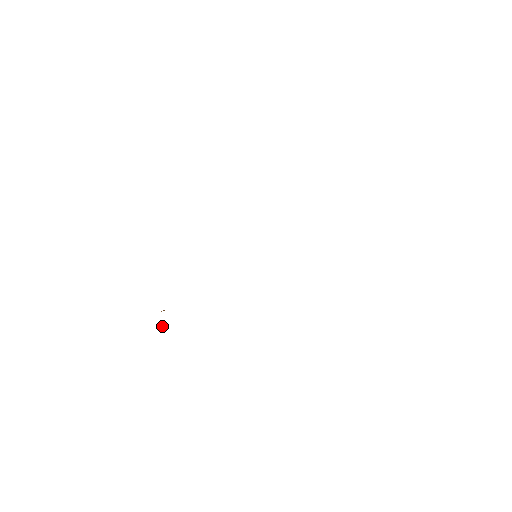
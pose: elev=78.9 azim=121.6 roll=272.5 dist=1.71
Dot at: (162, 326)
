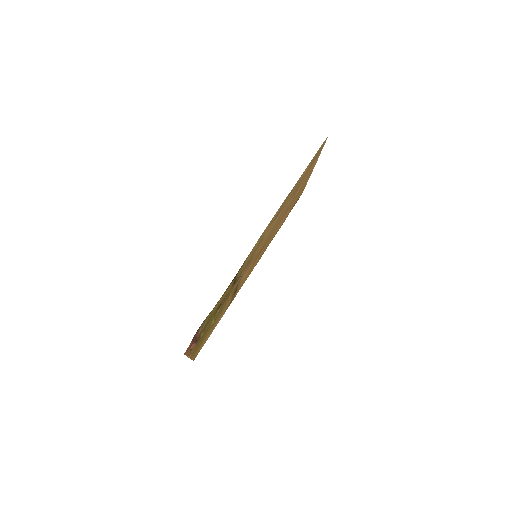
Dot at: (193, 342)
